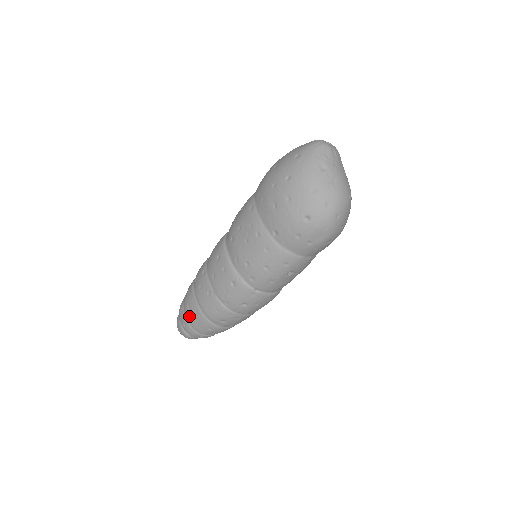
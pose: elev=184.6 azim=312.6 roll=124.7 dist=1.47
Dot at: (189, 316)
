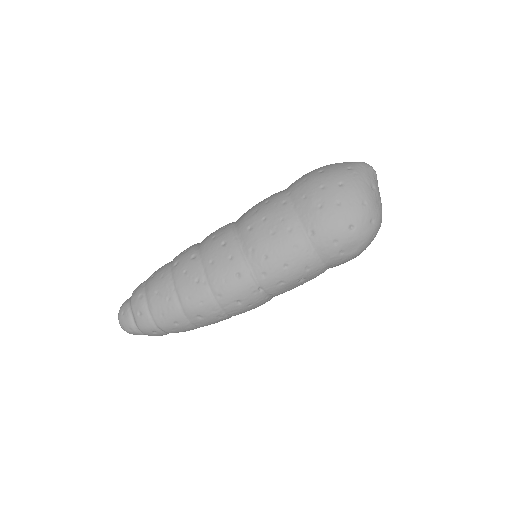
Dot at: (154, 303)
